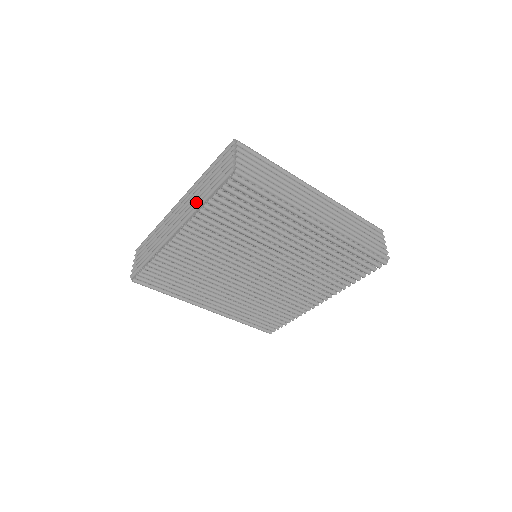
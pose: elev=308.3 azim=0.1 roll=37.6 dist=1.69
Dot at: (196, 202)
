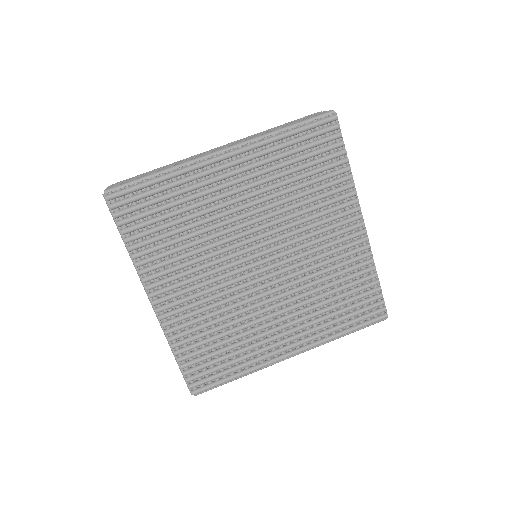
Dot at: occluded
